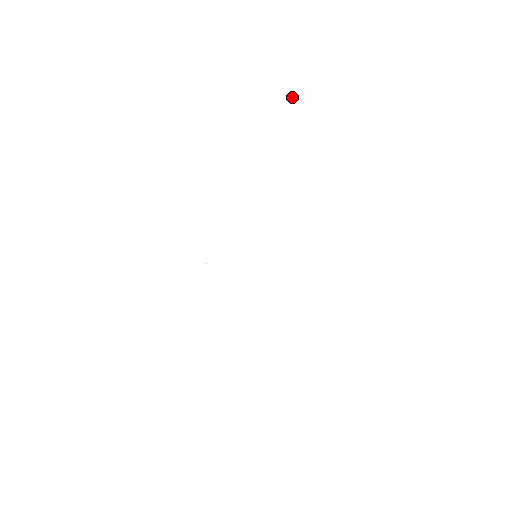
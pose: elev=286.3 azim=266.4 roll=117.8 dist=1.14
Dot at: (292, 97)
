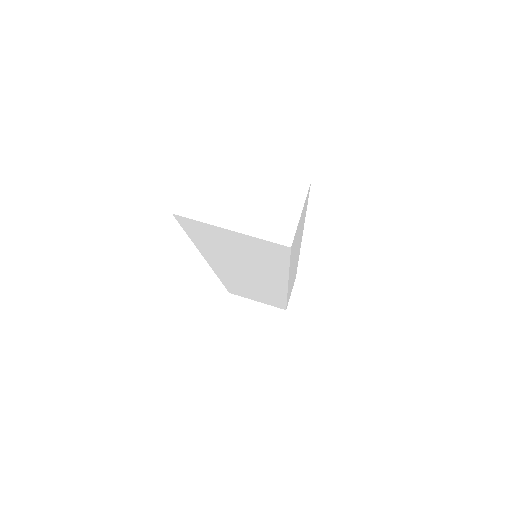
Dot at: (267, 243)
